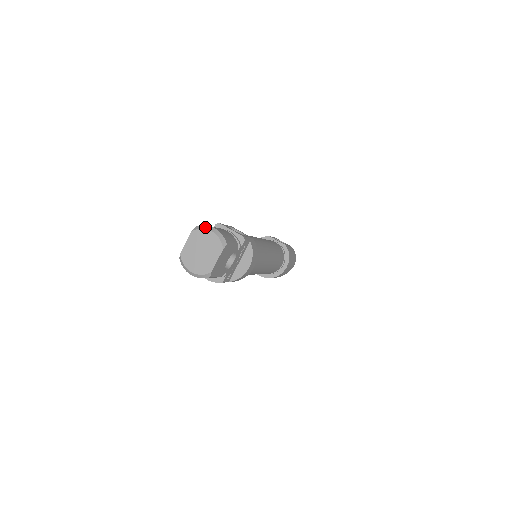
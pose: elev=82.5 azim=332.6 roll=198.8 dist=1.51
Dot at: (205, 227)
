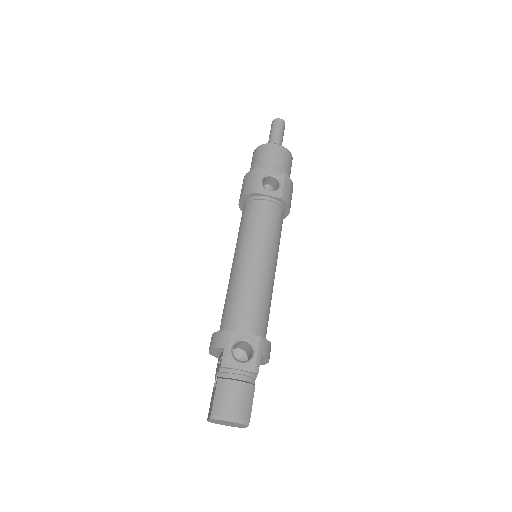
Dot at: (222, 419)
